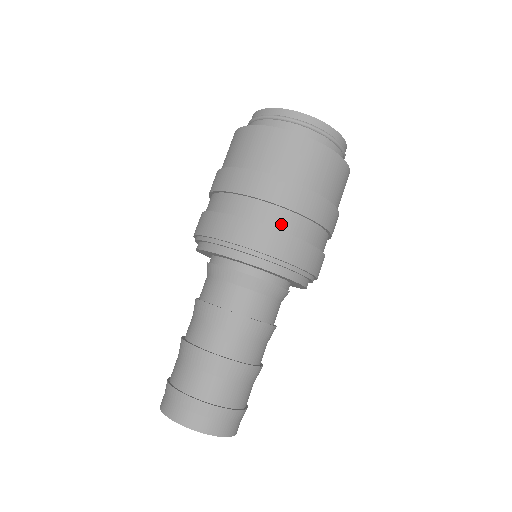
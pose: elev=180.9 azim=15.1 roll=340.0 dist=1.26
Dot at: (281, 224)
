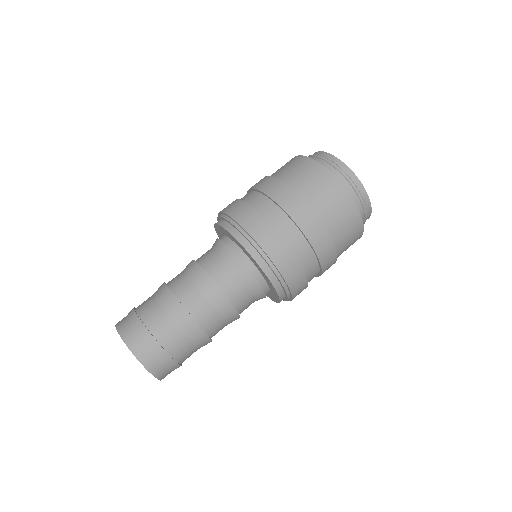
Dot at: (299, 251)
